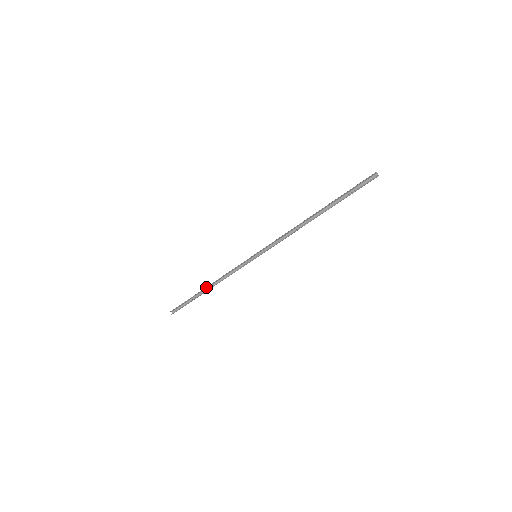
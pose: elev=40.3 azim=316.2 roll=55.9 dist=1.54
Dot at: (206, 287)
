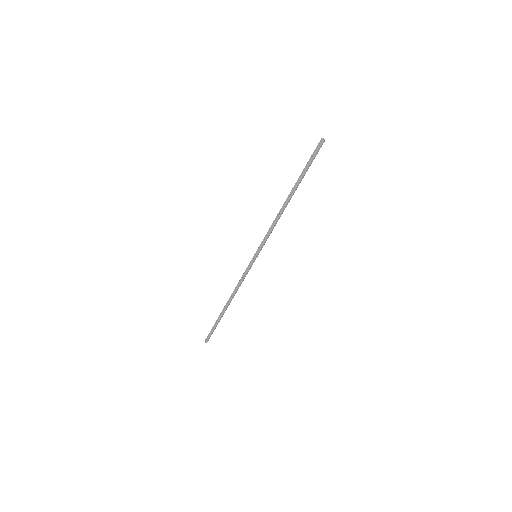
Dot at: (226, 303)
